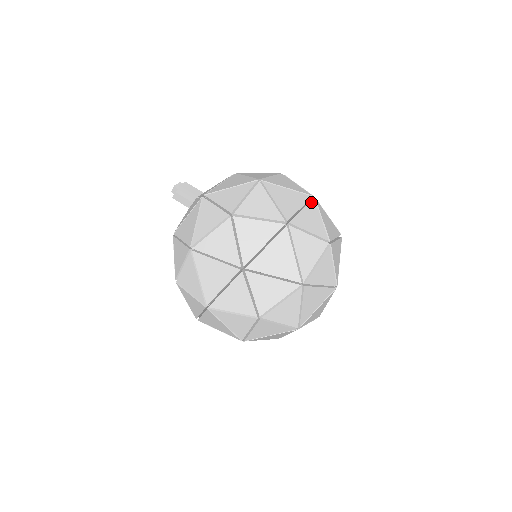
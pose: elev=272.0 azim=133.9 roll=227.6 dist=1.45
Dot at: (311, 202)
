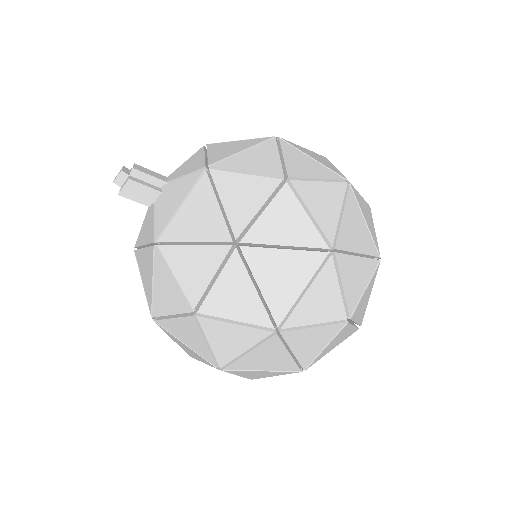
Dot at: occluded
